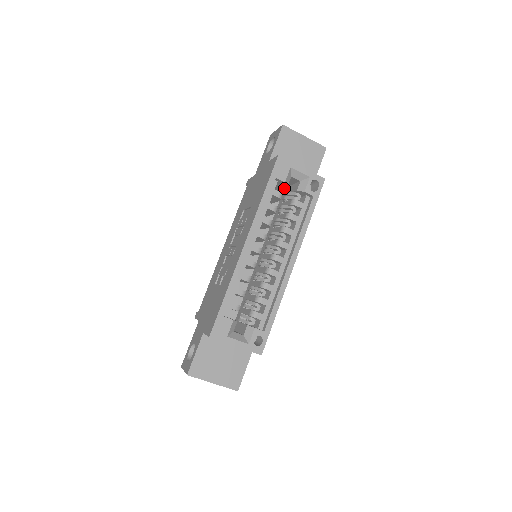
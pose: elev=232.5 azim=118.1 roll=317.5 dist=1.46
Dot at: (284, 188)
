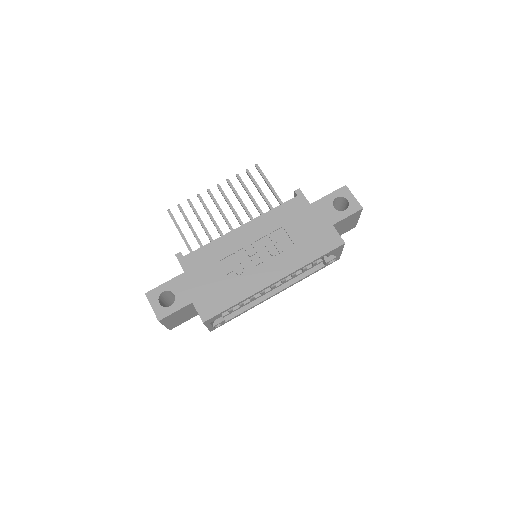
Dot at: occluded
